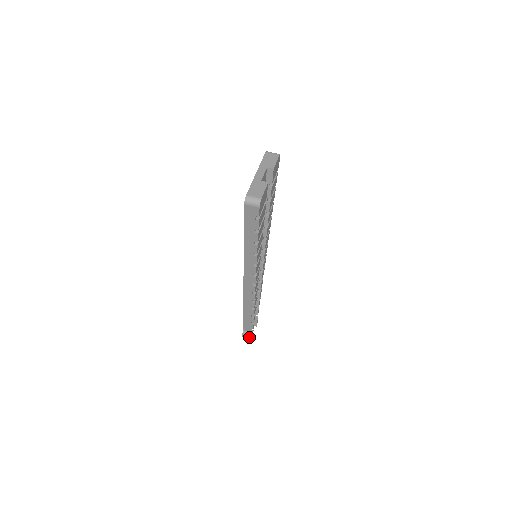
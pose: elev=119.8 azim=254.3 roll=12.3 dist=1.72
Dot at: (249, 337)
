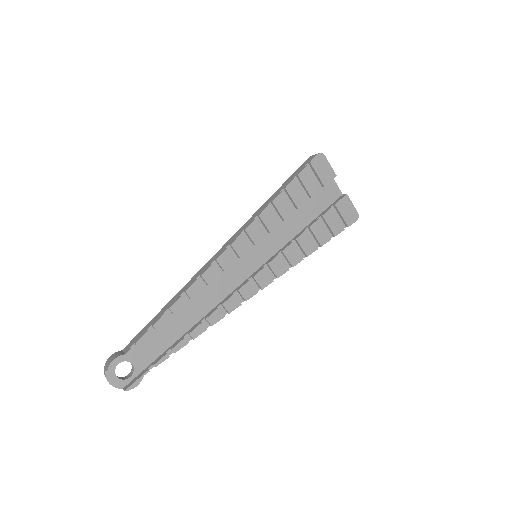
Dot at: (113, 359)
